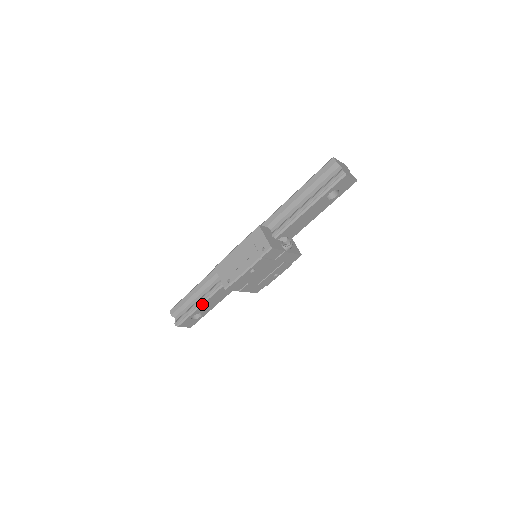
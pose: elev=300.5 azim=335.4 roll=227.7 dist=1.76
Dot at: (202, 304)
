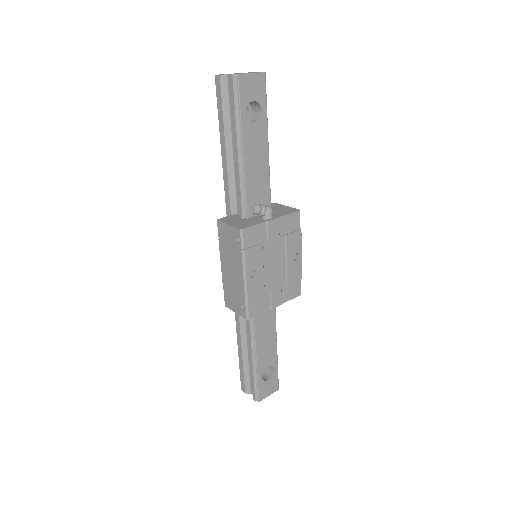
Dot at: (255, 356)
